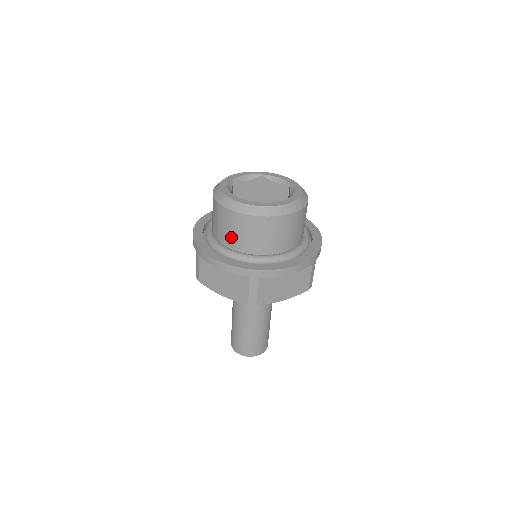
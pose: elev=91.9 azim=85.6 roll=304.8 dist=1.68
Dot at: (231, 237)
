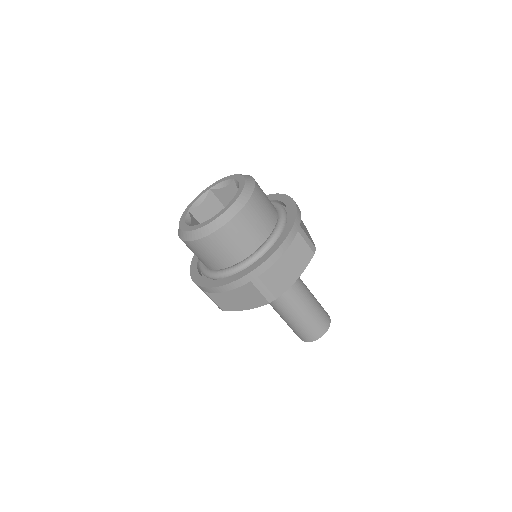
Dot at: (215, 260)
